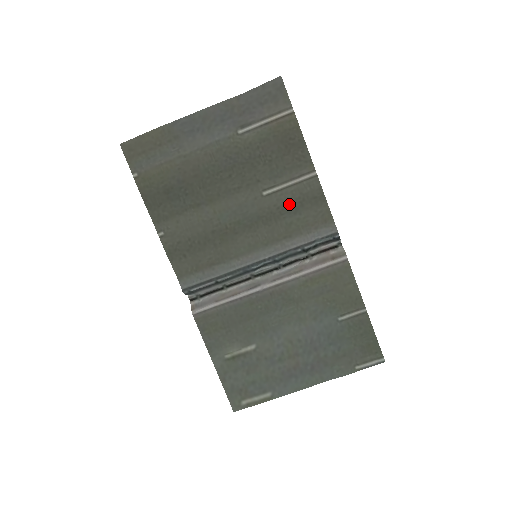
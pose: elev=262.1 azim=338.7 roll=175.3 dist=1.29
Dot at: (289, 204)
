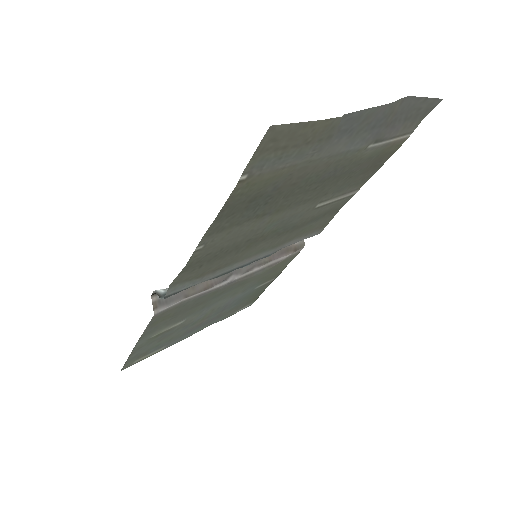
Dot at: (320, 215)
